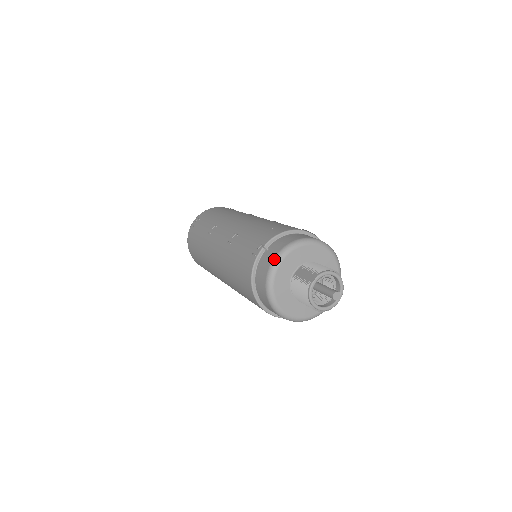
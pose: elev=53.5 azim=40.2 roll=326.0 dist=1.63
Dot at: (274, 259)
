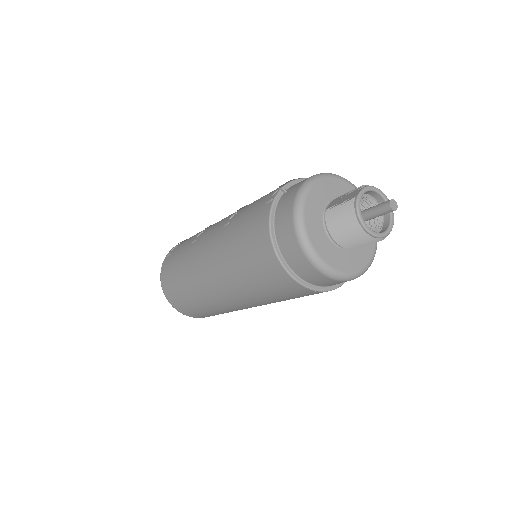
Dot at: (300, 188)
